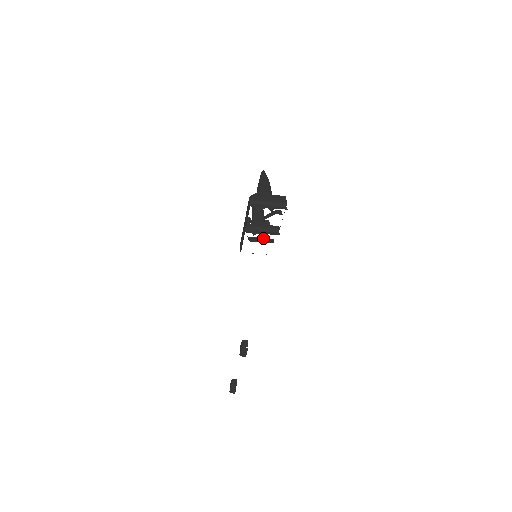
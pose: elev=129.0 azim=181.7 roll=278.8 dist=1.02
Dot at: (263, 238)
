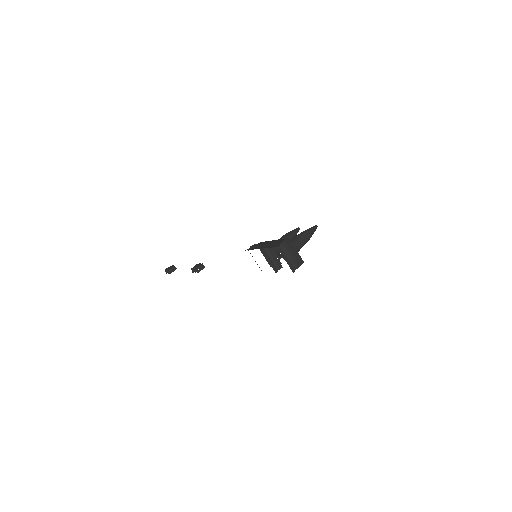
Dot at: occluded
